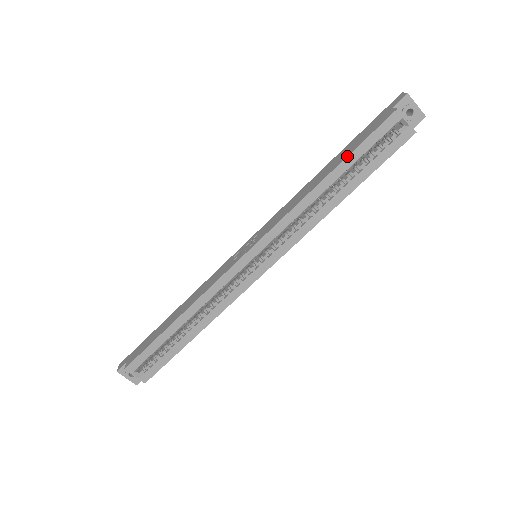
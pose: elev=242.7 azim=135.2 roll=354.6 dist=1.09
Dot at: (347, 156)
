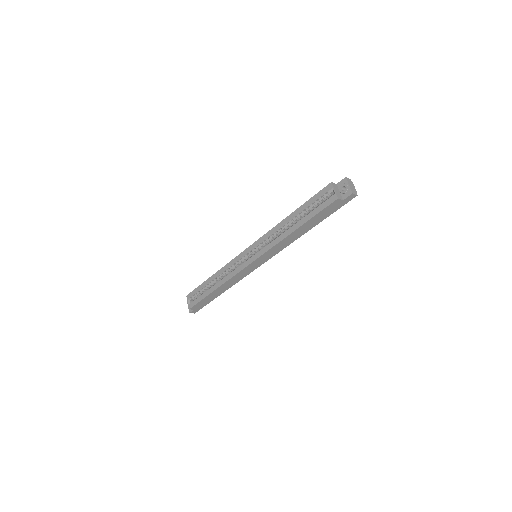
Dot at: (303, 204)
